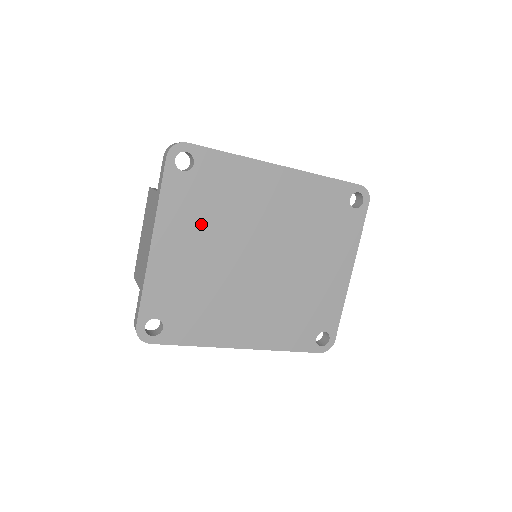
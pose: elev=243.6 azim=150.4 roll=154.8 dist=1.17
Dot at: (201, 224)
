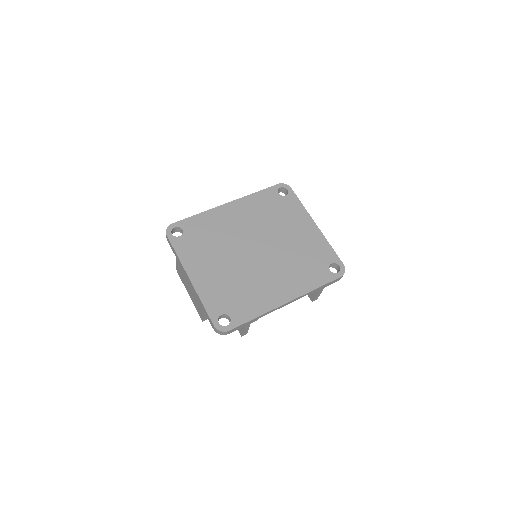
Dot at: (208, 253)
